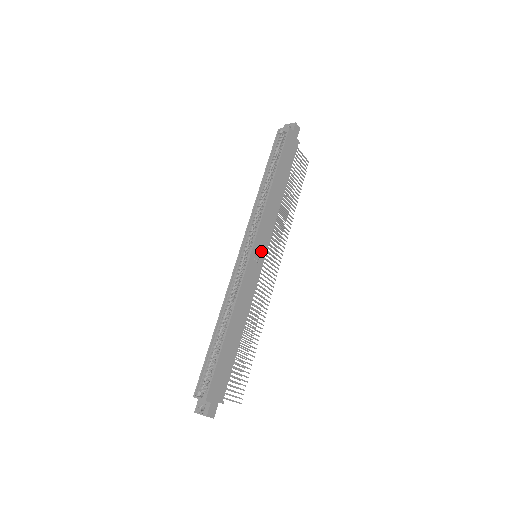
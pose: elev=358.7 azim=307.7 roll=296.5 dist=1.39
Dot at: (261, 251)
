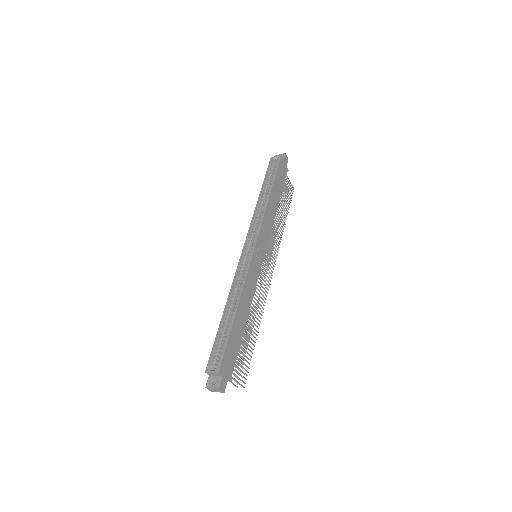
Dot at: (261, 251)
